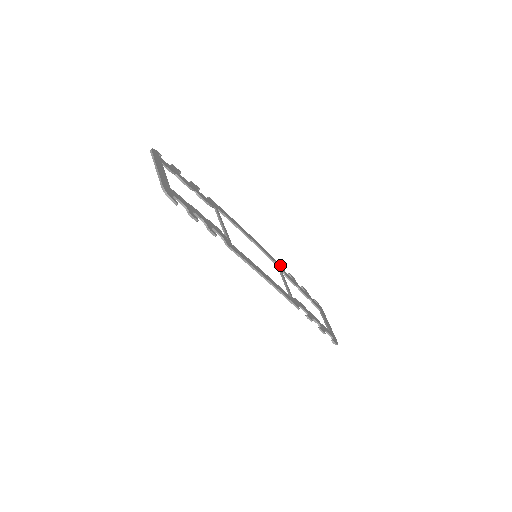
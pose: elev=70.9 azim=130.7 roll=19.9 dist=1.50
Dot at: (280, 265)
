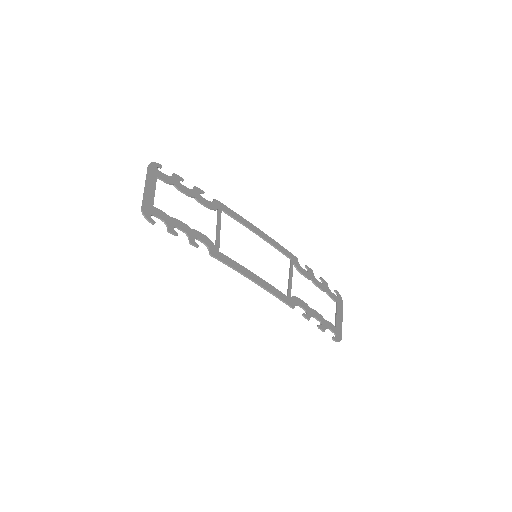
Dot at: (295, 258)
